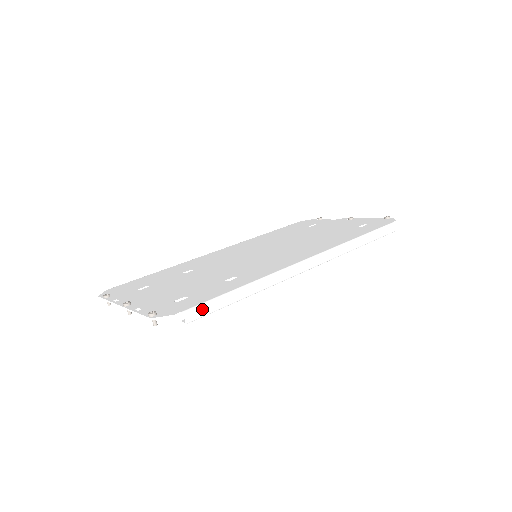
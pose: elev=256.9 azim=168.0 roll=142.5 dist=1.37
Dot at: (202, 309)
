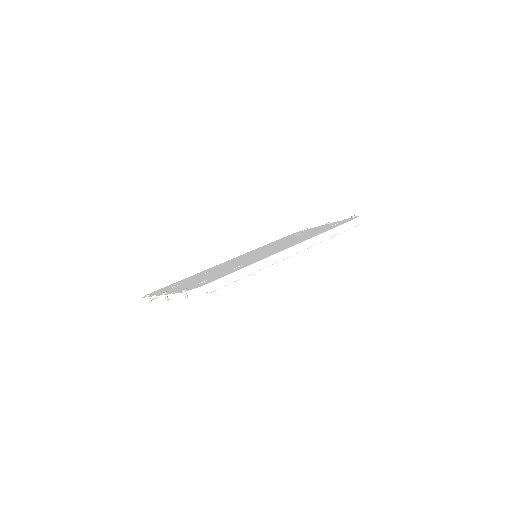
Dot at: (218, 283)
